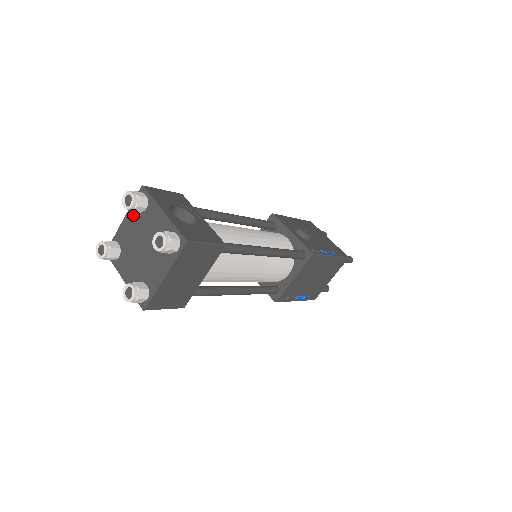
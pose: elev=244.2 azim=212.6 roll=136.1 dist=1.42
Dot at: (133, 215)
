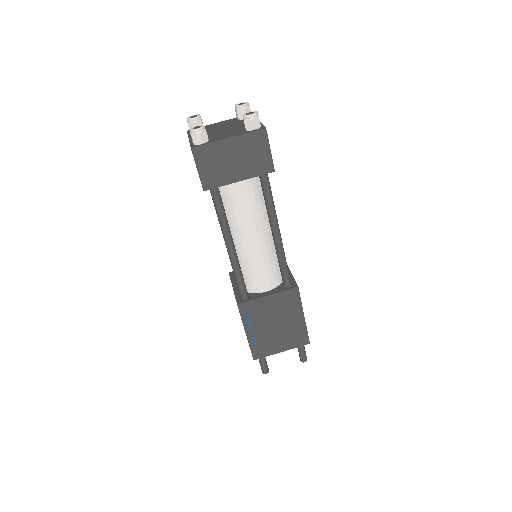
Dot at: (231, 120)
